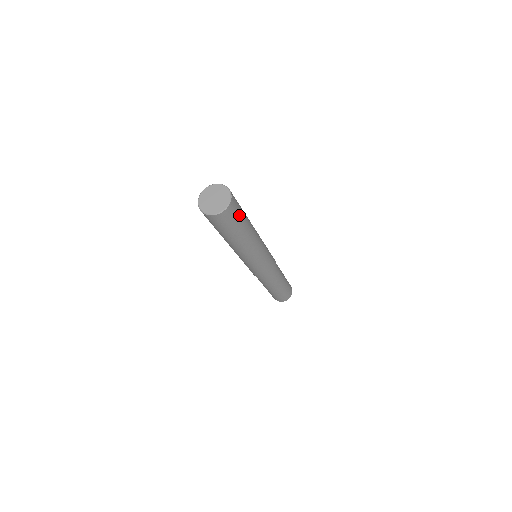
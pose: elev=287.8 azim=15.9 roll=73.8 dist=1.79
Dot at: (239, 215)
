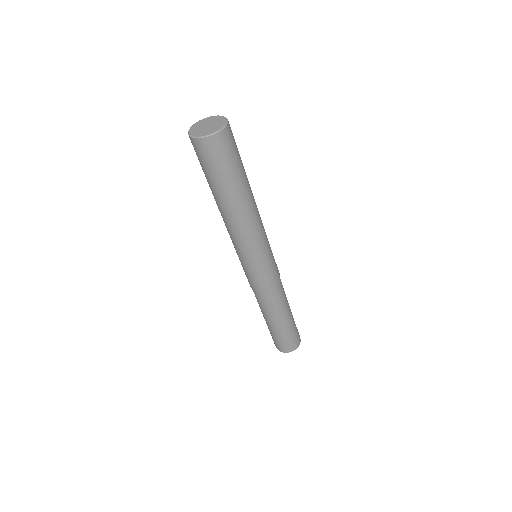
Dot at: (236, 155)
